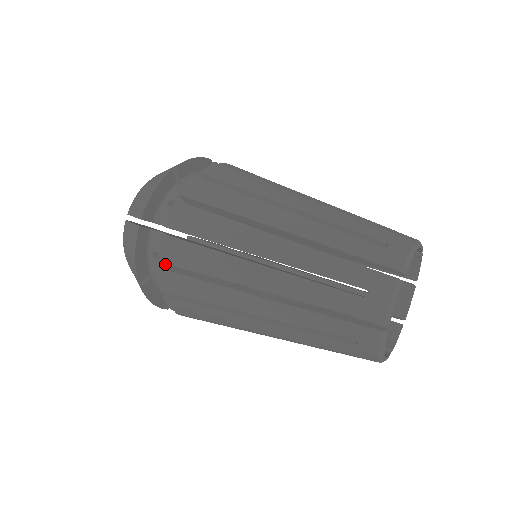
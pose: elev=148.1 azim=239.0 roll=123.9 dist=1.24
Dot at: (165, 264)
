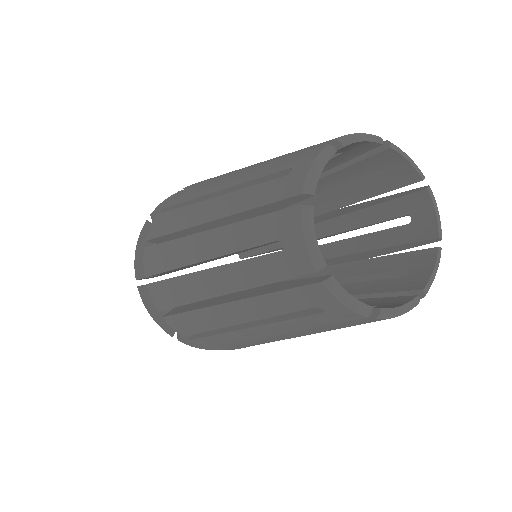
Dot at: occluded
